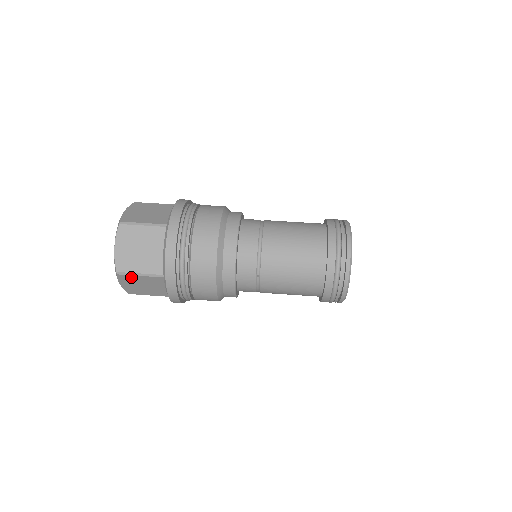
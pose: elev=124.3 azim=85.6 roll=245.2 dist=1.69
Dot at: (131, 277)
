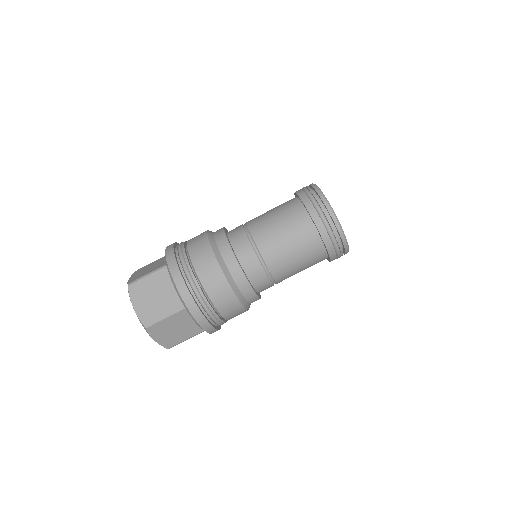
Dot at: occluded
